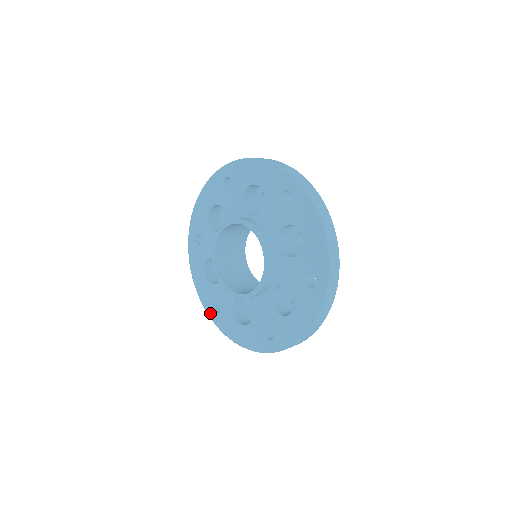
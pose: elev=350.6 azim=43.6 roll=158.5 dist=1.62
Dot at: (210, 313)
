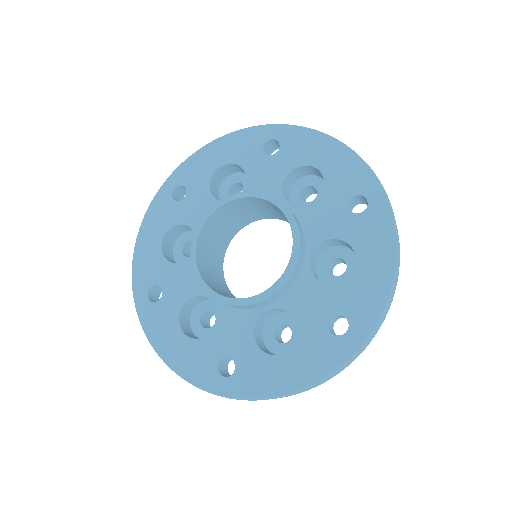
Dot at: (139, 296)
